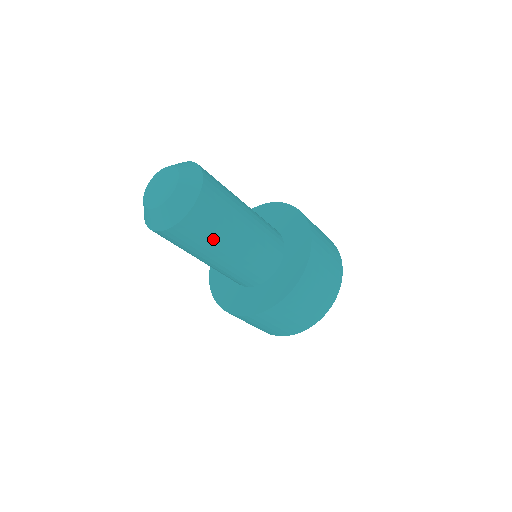
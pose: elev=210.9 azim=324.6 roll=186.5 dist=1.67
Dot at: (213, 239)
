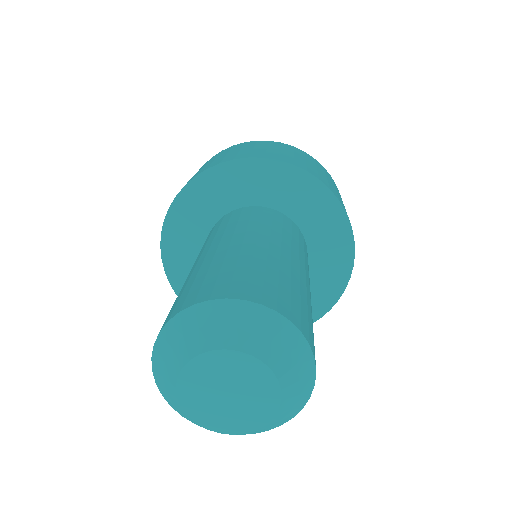
Dot at: occluded
